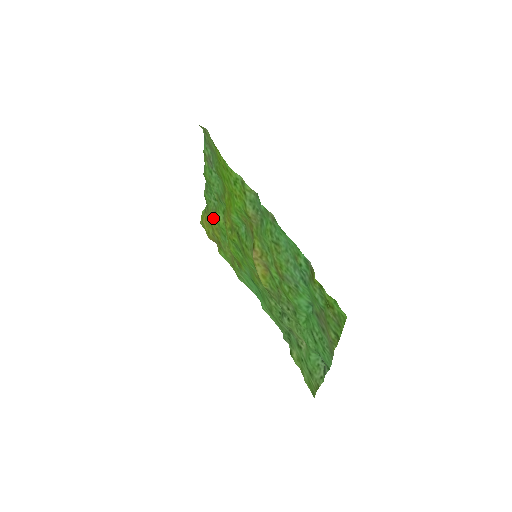
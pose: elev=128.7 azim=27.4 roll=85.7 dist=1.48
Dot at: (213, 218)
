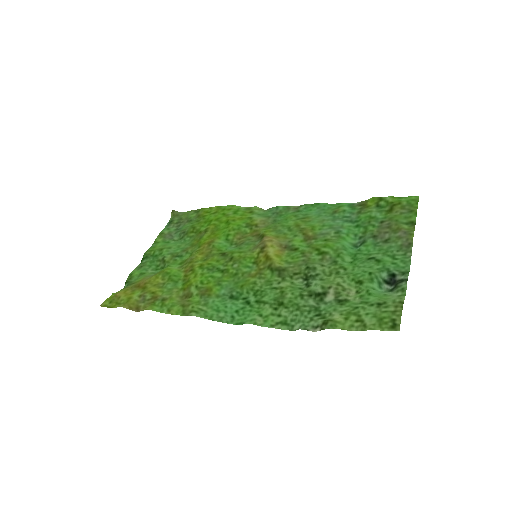
Dot at: (153, 276)
